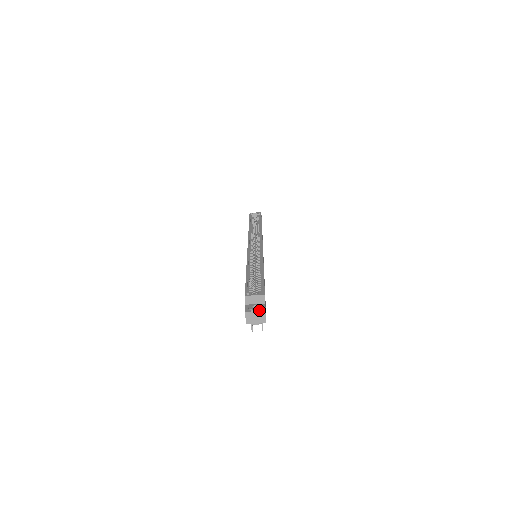
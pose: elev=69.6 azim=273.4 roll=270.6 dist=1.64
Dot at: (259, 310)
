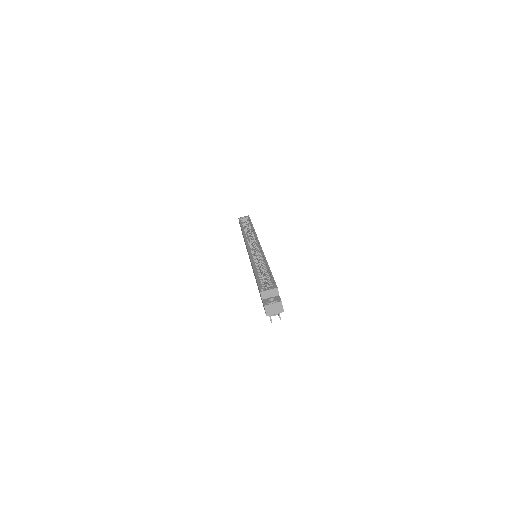
Dot at: (276, 302)
